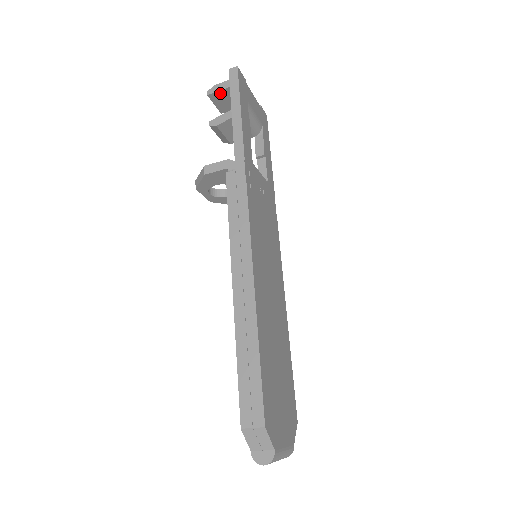
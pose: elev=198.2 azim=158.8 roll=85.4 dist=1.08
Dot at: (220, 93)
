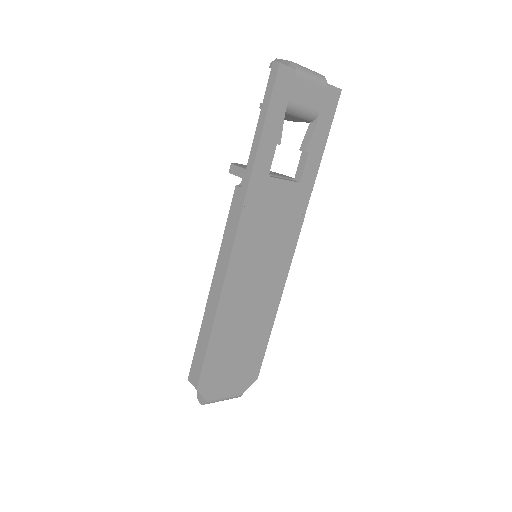
Dot at: occluded
